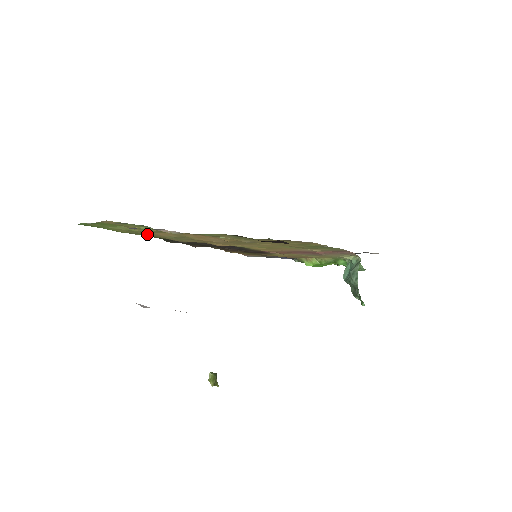
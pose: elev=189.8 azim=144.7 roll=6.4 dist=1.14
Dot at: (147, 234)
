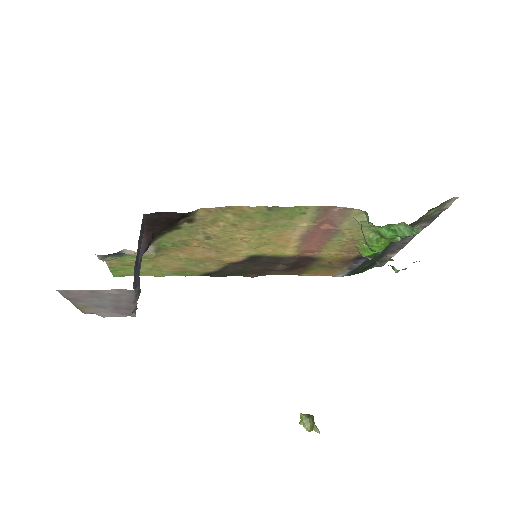
Dot at: (173, 270)
